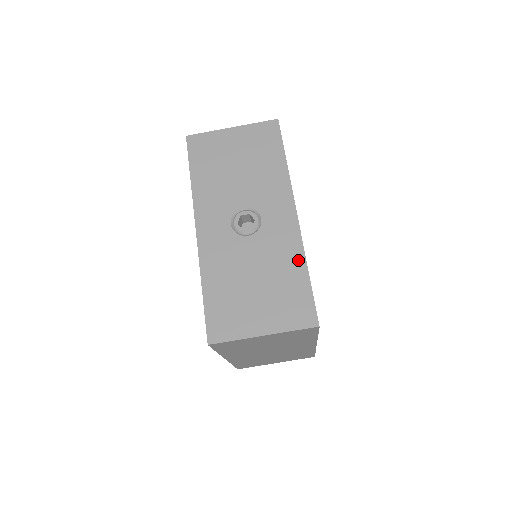
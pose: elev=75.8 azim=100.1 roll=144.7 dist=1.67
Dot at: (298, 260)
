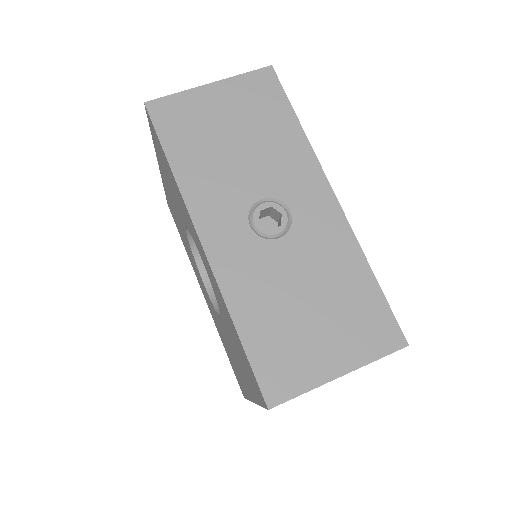
Dot at: (356, 260)
